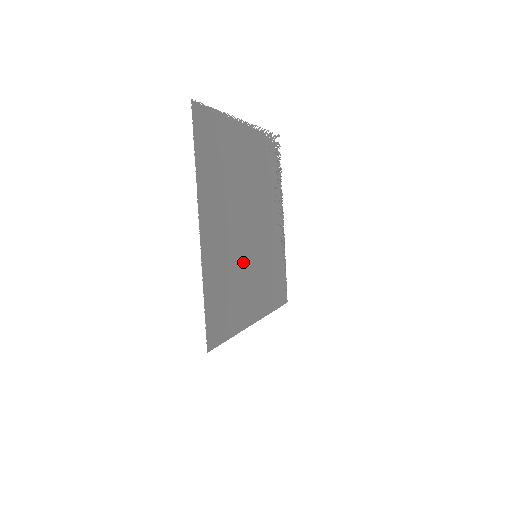
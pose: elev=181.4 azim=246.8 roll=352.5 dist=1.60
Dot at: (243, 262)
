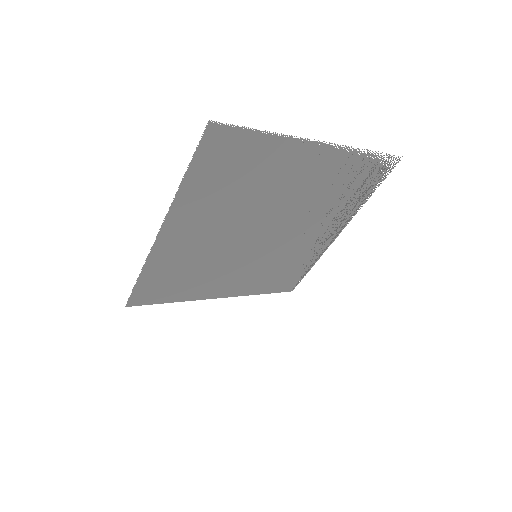
Dot at: (227, 258)
